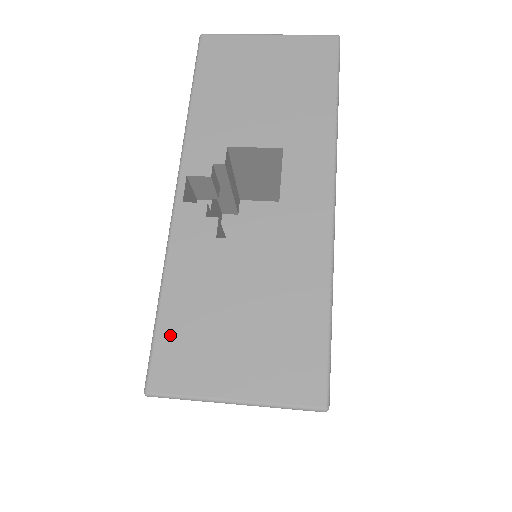
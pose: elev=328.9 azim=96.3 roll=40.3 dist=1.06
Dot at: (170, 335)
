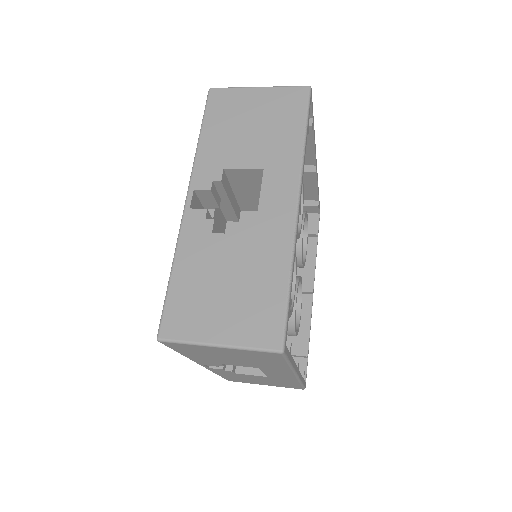
Dot at: (176, 300)
